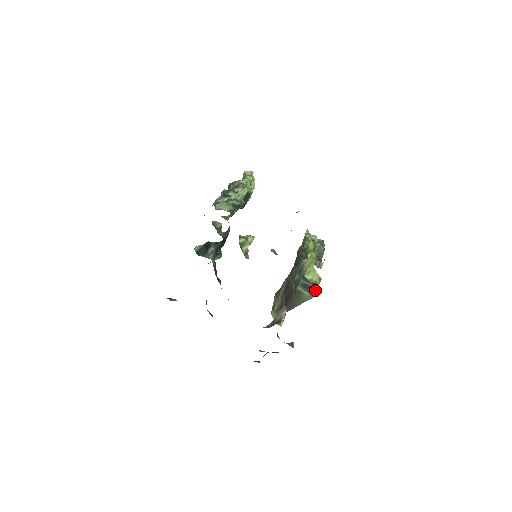
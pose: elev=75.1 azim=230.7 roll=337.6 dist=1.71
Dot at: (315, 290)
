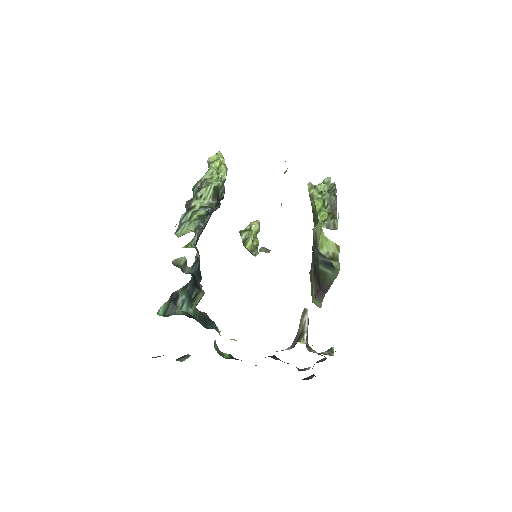
Dot at: (335, 266)
